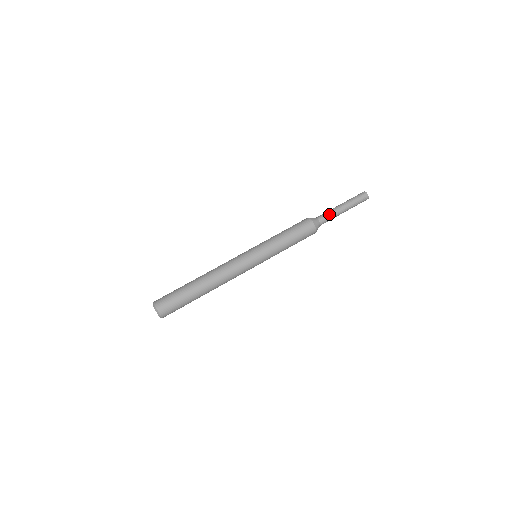
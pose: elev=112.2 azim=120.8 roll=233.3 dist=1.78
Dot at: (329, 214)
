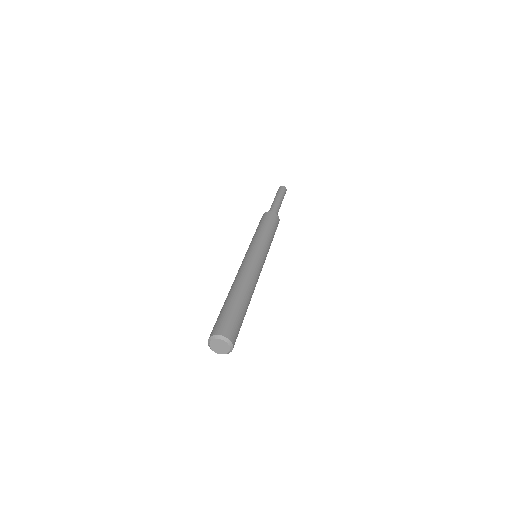
Dot at: (278, 207)
